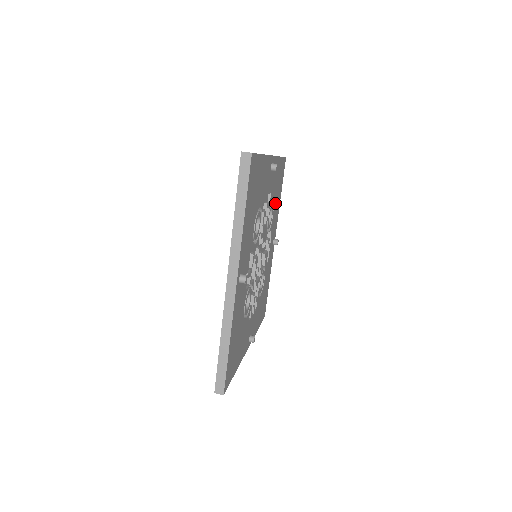
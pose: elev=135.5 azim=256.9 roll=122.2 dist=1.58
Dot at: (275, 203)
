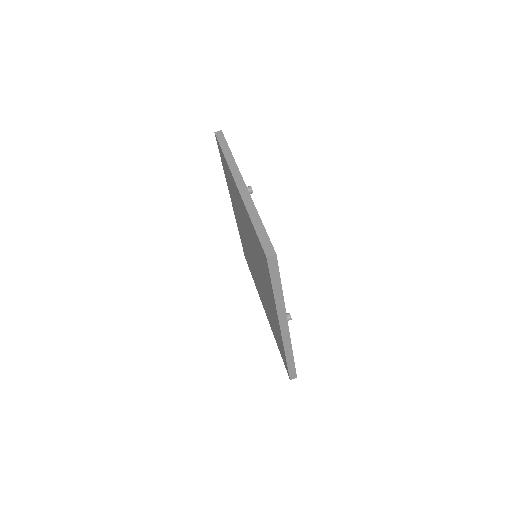
Dot at: occluded
